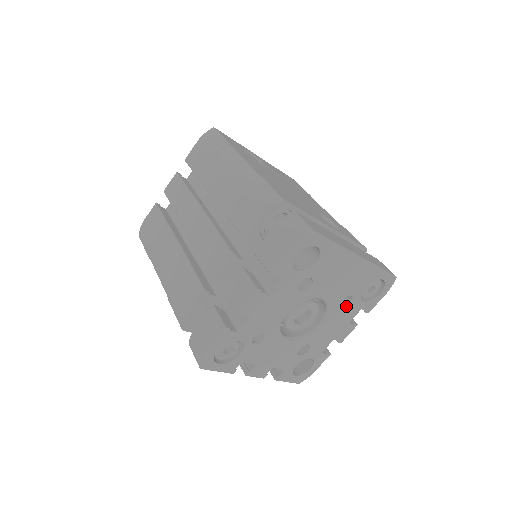
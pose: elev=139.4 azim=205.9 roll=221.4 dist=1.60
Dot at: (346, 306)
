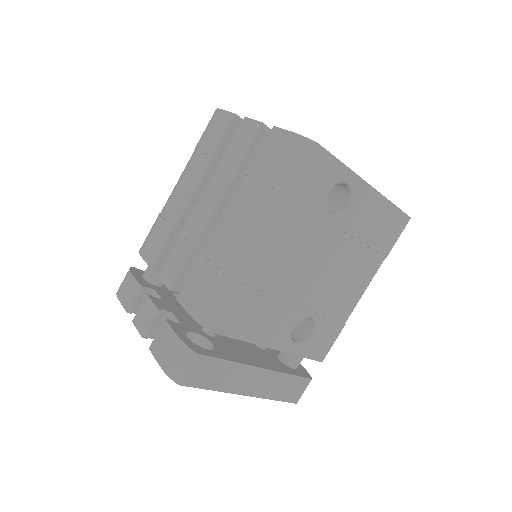
Dot at: occluded
